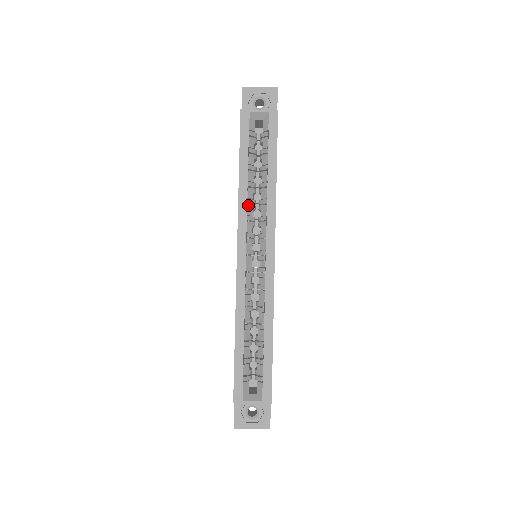
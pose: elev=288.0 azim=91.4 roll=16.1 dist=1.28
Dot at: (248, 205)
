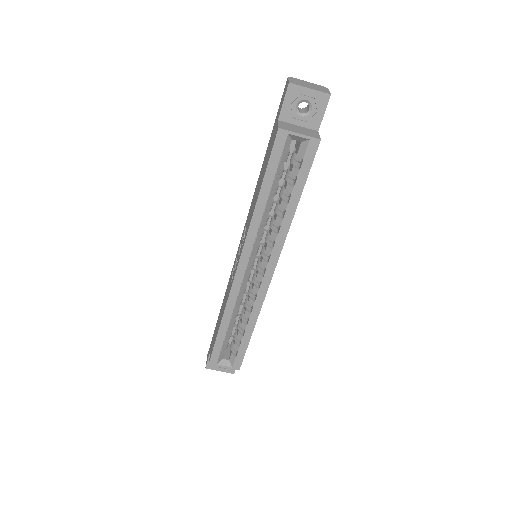
Dot at: (260, 225)
